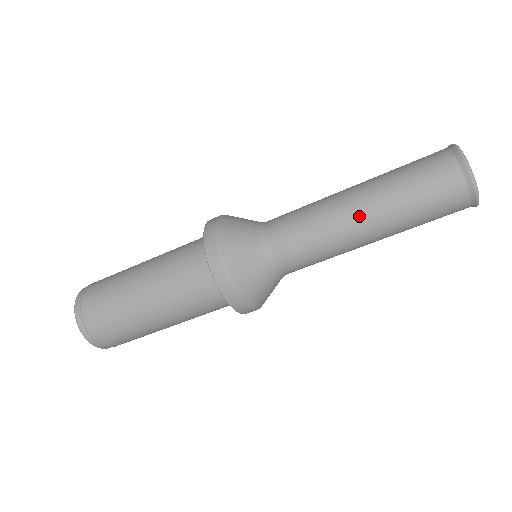
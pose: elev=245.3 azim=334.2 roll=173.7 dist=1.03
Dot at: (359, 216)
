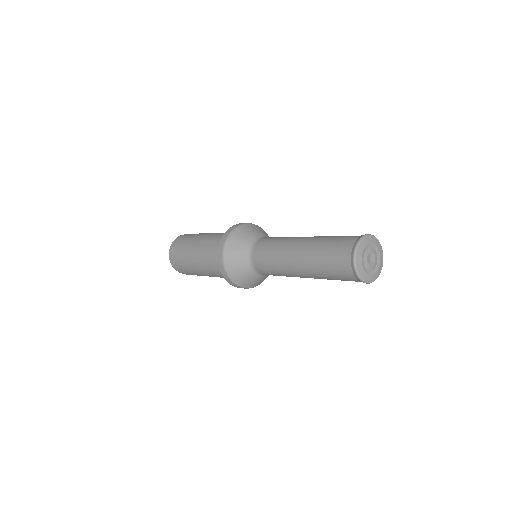
Dot at: (300, 274)
